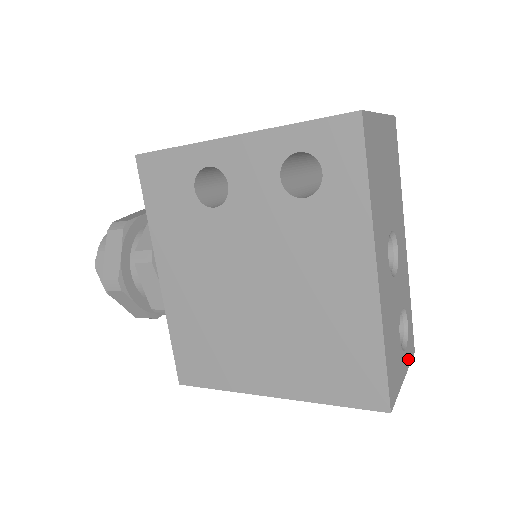
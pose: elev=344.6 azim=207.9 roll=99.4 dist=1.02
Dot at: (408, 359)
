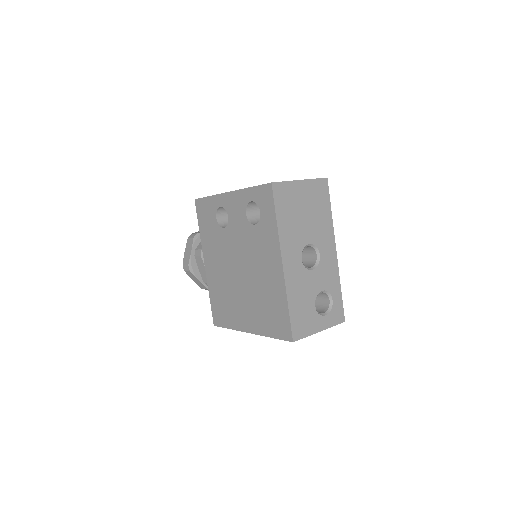
Dot at: (330, 322)
